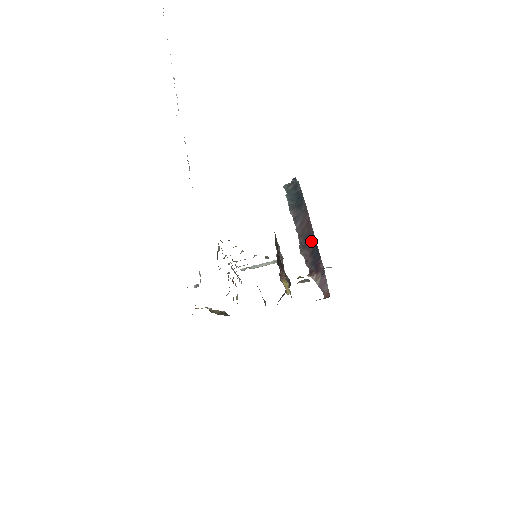
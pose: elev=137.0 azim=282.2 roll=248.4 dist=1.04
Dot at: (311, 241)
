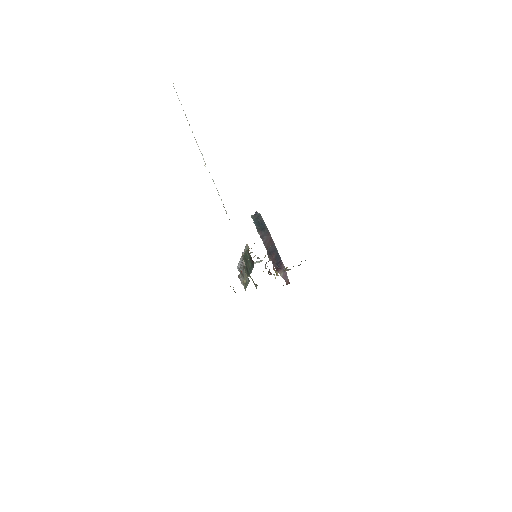
Dot at: (274, 251)
